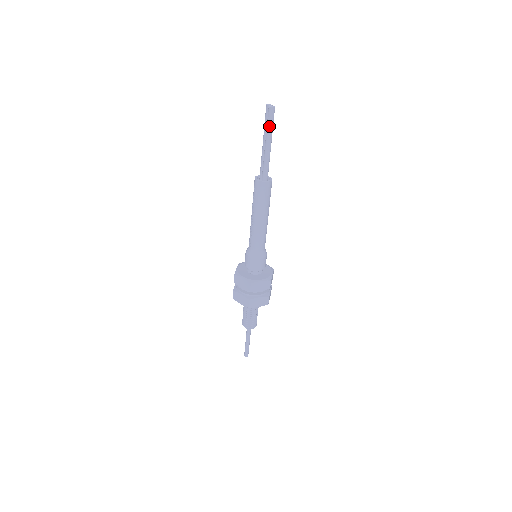
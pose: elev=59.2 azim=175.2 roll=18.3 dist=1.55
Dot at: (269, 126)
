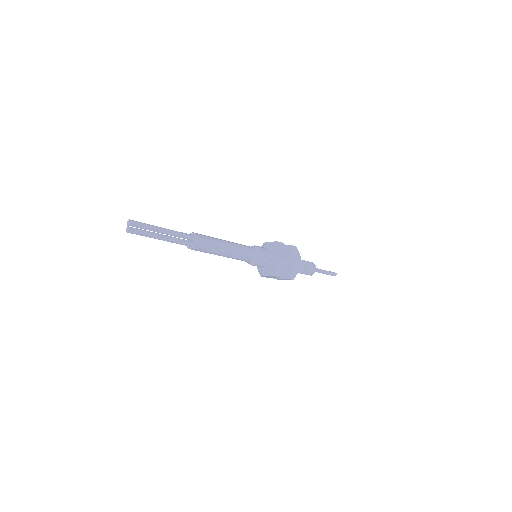
Dot at: (143, 235)
